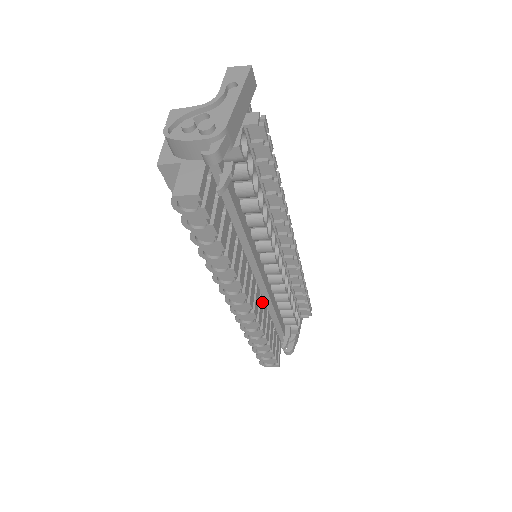
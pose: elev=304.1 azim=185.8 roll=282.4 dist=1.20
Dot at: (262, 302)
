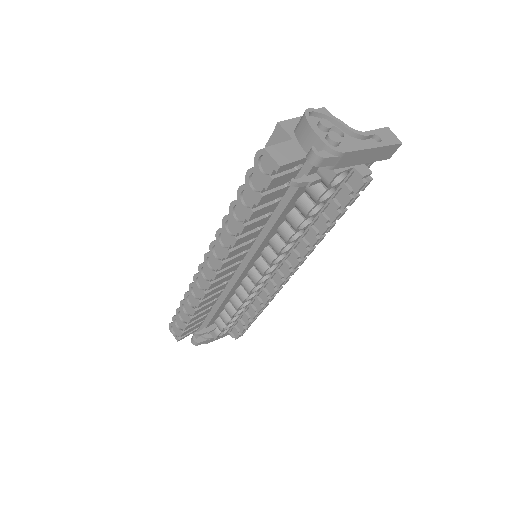
Dot at: (223, 287)
